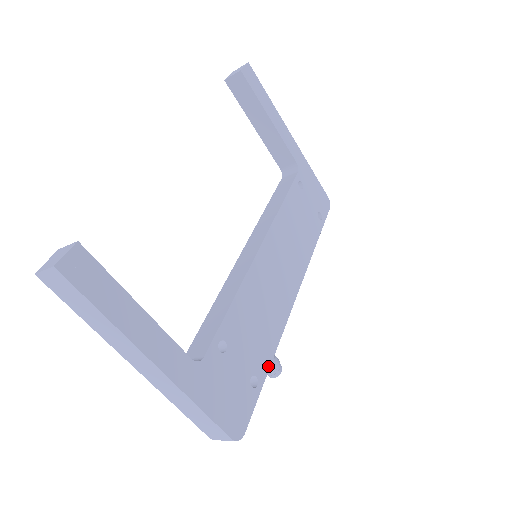
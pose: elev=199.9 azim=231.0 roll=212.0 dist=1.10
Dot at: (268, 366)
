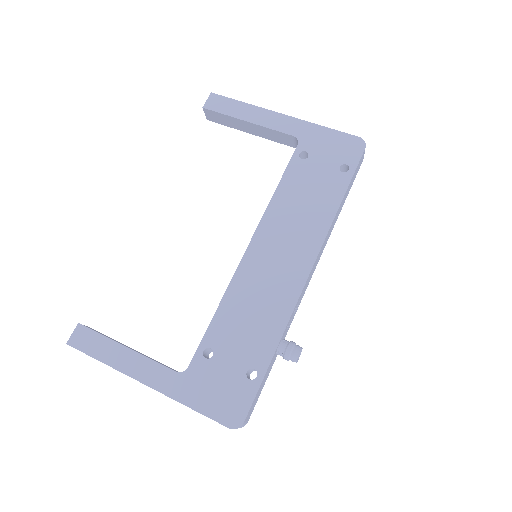
Dot at: (271, 355)
